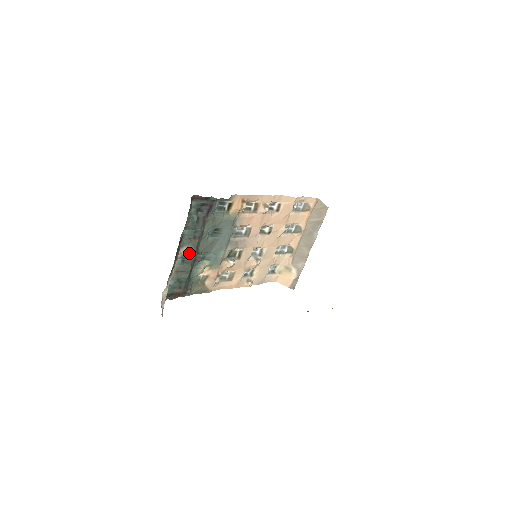
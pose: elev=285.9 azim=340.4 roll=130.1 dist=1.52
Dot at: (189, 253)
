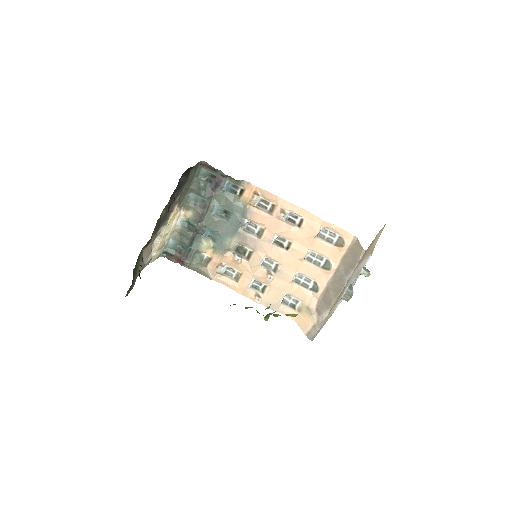
Dot at: (193, 219)
